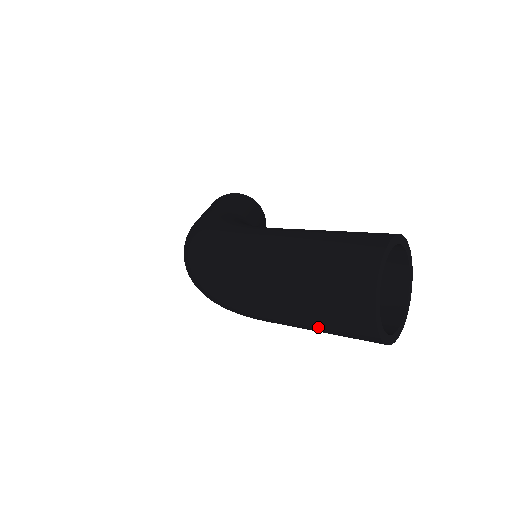
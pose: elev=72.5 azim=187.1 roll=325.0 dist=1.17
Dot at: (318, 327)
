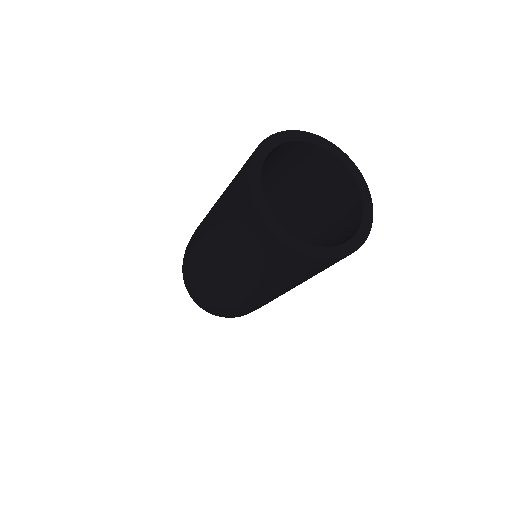
Dot at: (258, 279)
